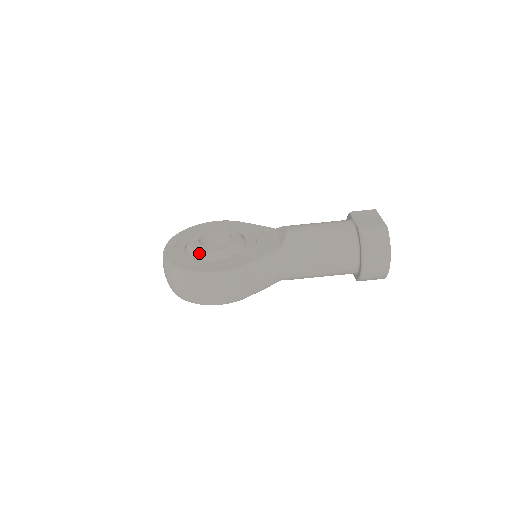
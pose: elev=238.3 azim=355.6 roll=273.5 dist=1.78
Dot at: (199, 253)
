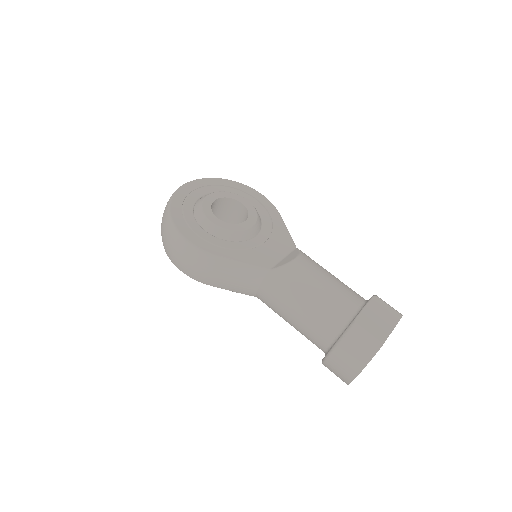
Dot at: (200, 212)
